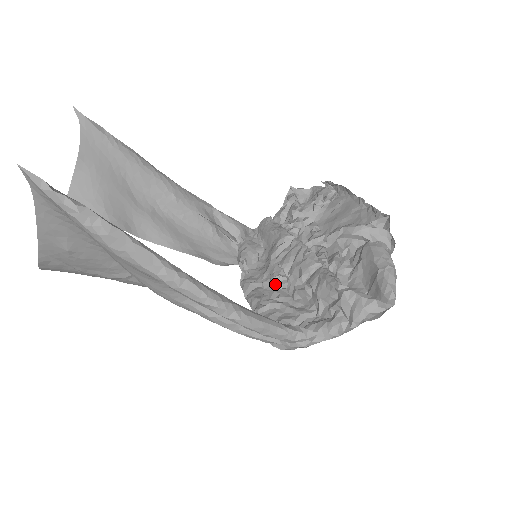
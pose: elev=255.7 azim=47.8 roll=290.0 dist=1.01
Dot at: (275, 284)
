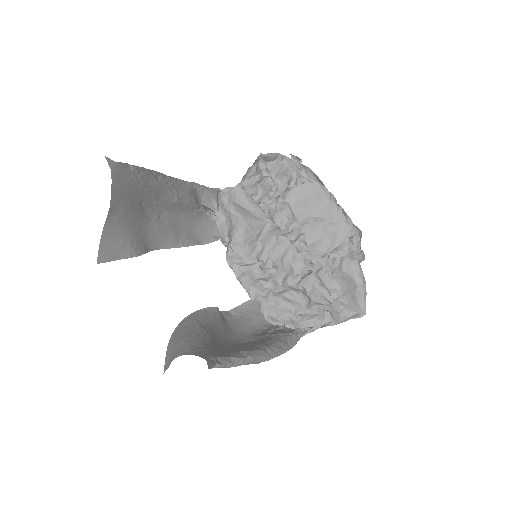
Dot at: (266, 272)
